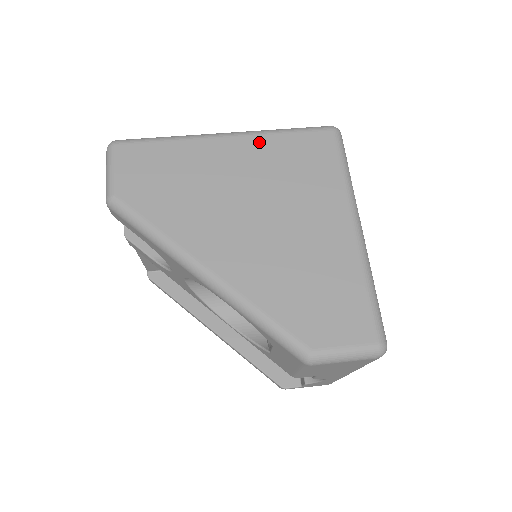
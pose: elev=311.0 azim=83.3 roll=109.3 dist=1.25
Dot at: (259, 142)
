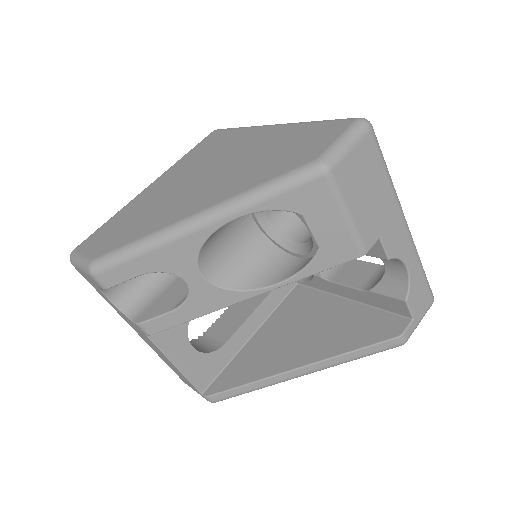
Dot at: (173, 169)
